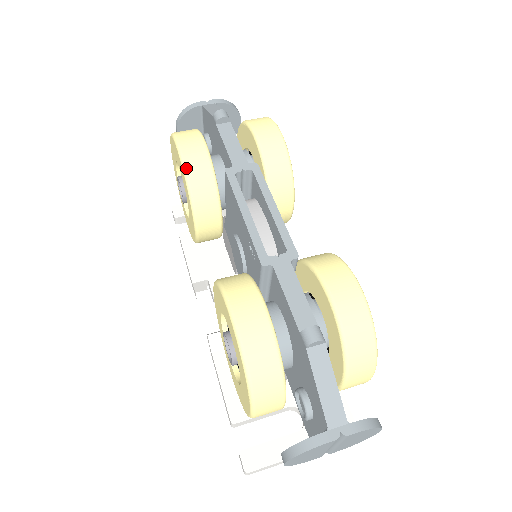
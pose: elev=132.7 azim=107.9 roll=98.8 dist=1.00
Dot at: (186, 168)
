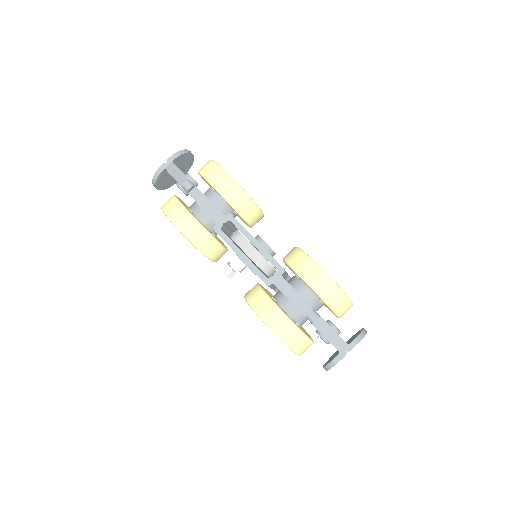
Dot at: (190, 239)
